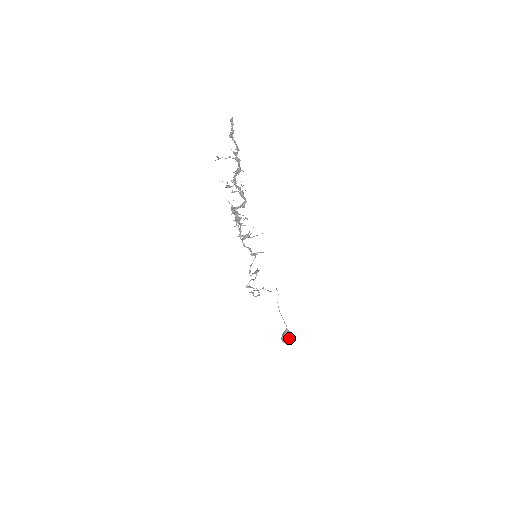
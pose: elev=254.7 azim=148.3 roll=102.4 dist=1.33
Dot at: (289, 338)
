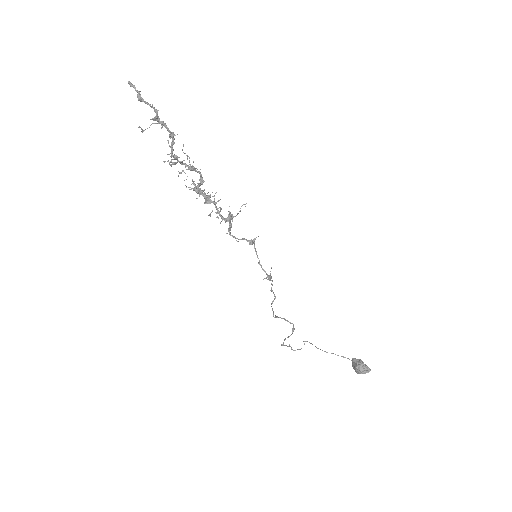
Dot at: (364, 364)
